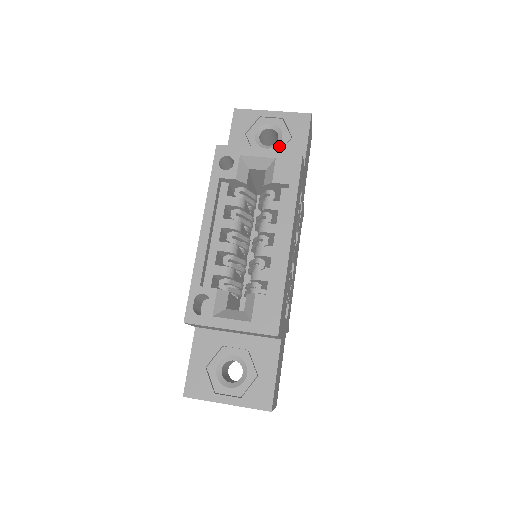
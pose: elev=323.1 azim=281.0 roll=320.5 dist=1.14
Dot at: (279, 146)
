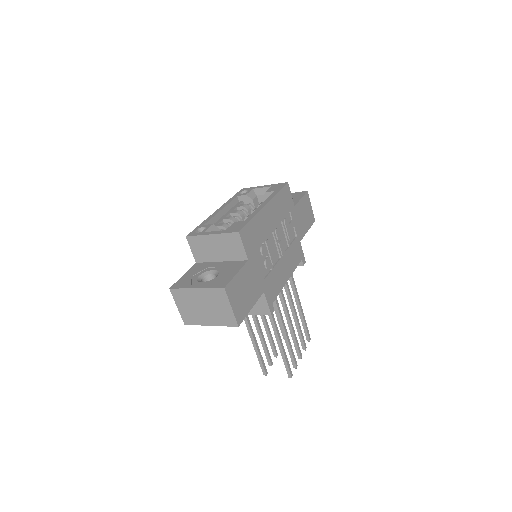
Dot at: occluded
